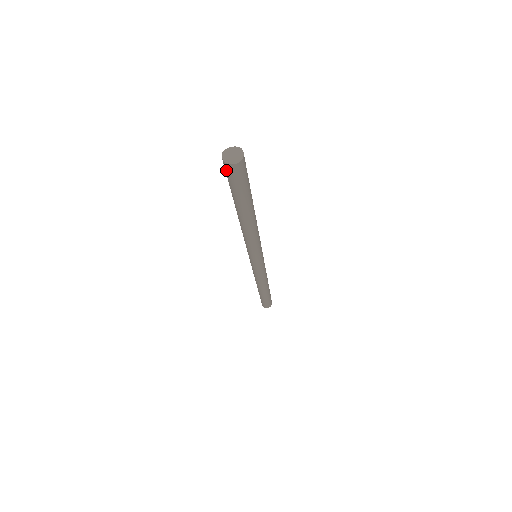
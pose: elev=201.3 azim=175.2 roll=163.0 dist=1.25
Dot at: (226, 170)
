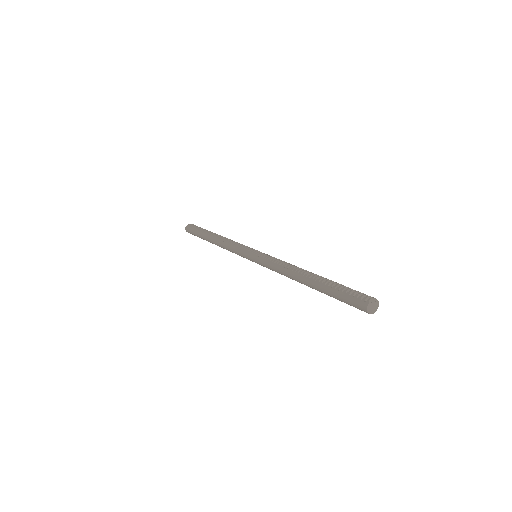
Dot at: (358, 307)
